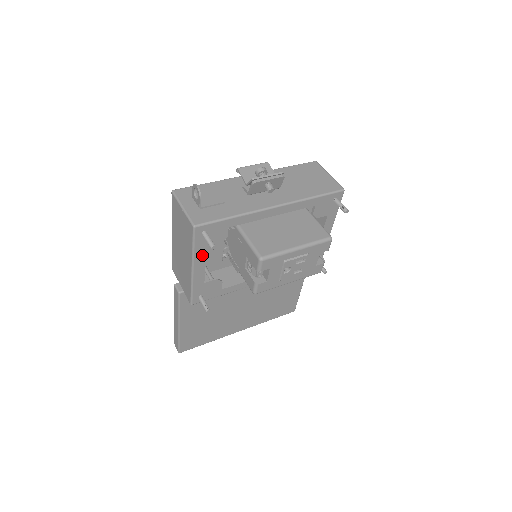
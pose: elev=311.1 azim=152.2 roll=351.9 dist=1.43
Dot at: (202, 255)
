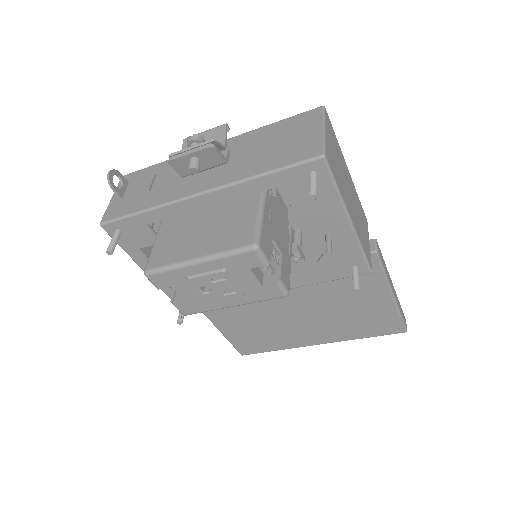
Dot at: (142, 256)
